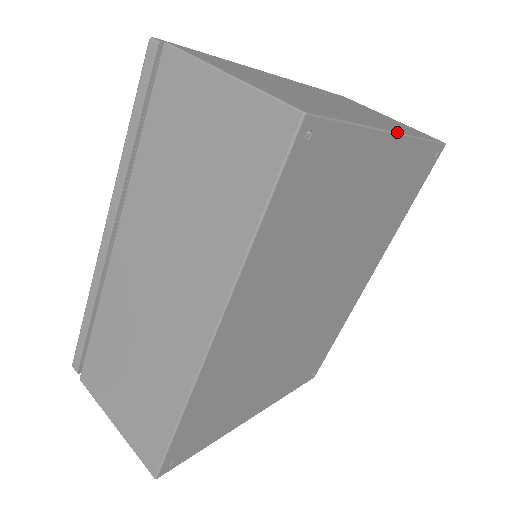
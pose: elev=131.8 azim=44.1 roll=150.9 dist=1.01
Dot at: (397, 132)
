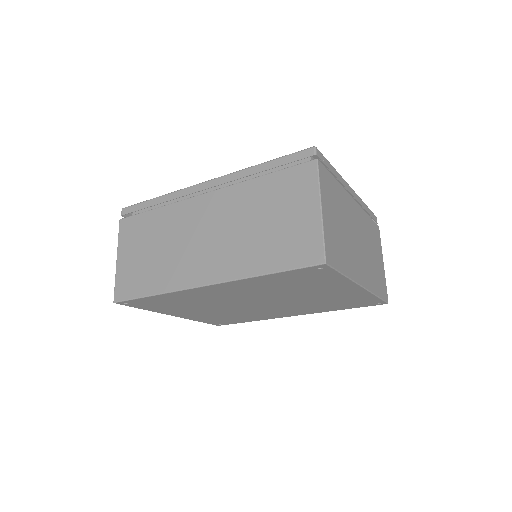
Dot at: (364, 287)
